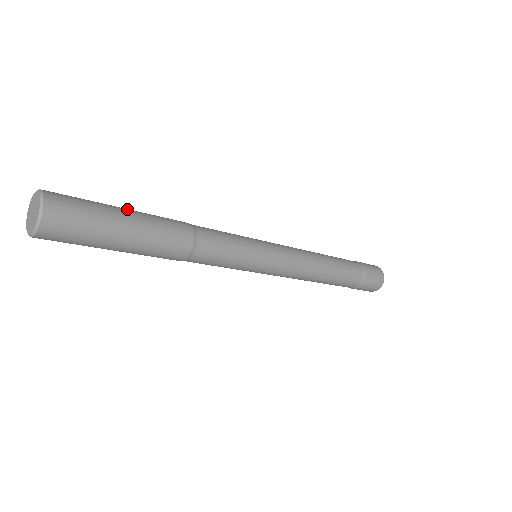
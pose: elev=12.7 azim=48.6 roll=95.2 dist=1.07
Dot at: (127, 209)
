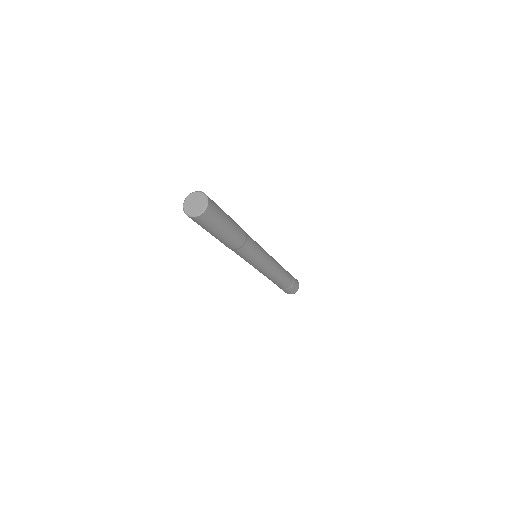
Dot at: occluded
